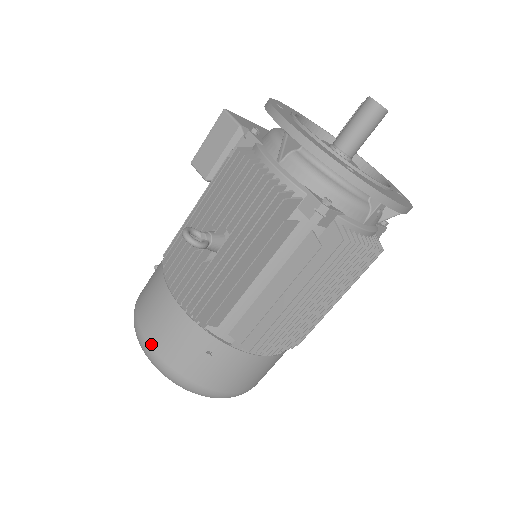
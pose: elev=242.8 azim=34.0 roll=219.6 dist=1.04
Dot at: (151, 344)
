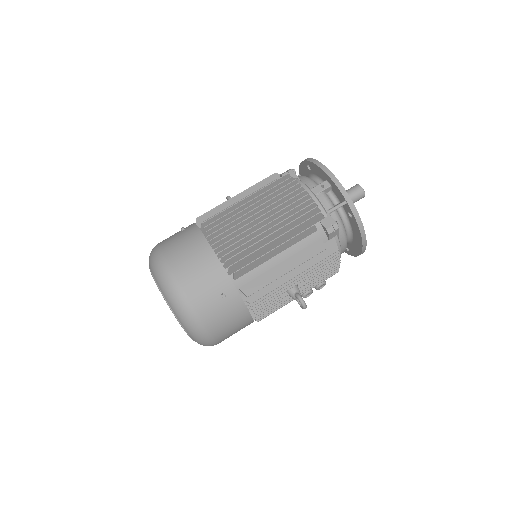
Dot at: occluded
